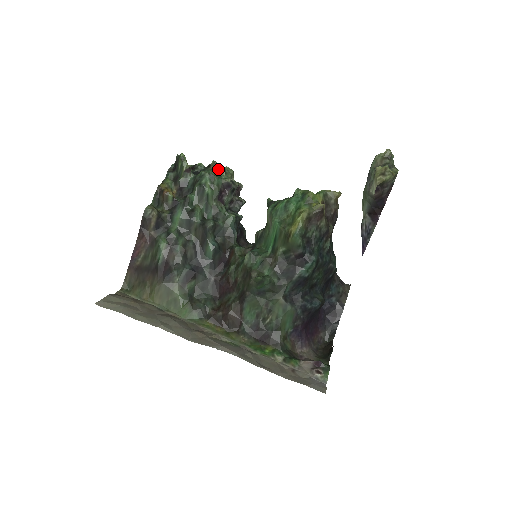
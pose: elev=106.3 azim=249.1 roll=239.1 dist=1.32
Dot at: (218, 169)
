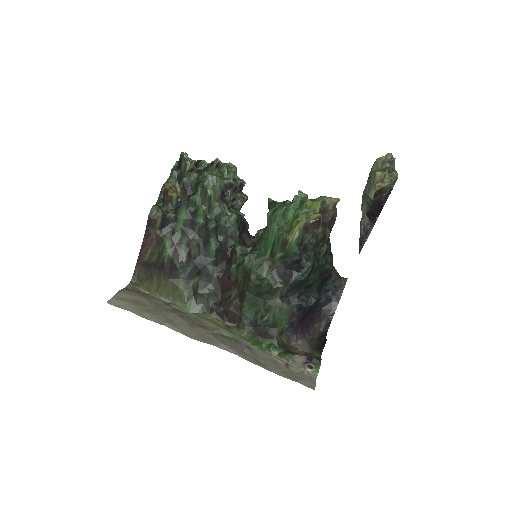
Dot at: (221, 168)
